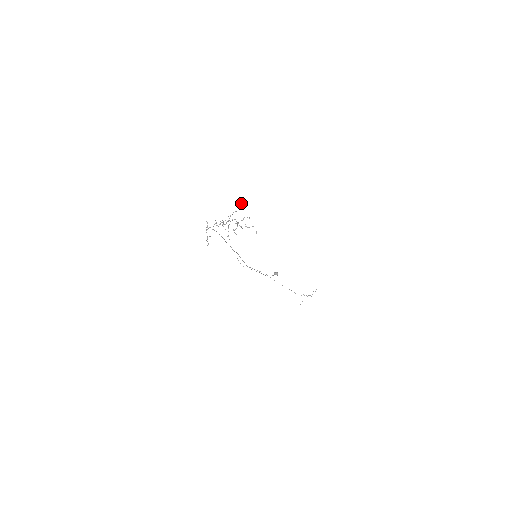
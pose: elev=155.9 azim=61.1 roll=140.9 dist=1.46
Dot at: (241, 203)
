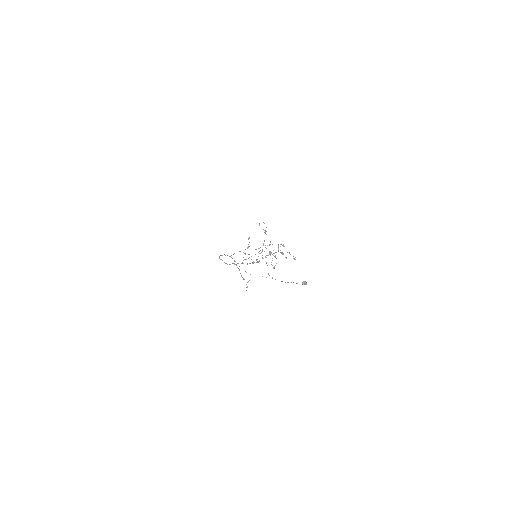
Dot at: (259, 223)
